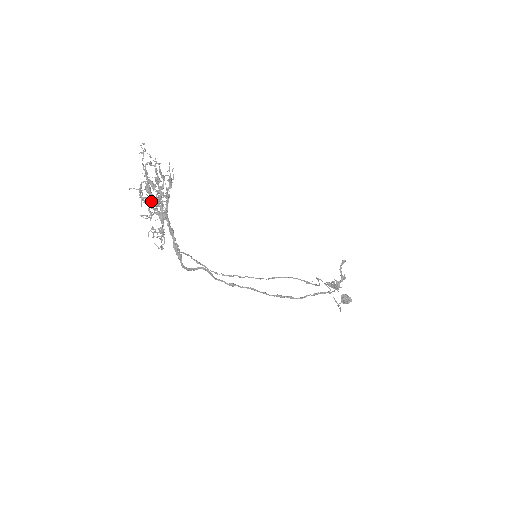
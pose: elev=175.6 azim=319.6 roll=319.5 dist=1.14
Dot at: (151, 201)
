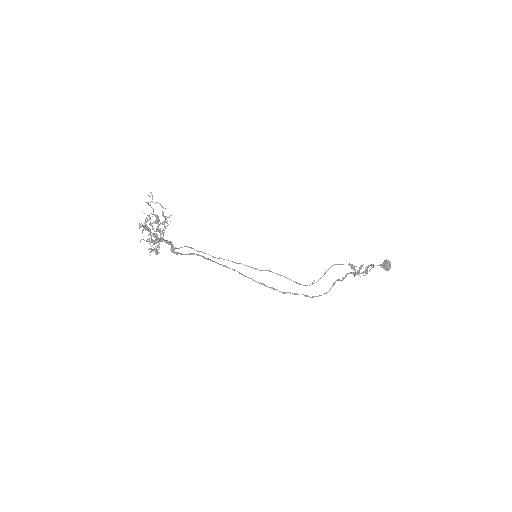
Dot at: (149, 234)
